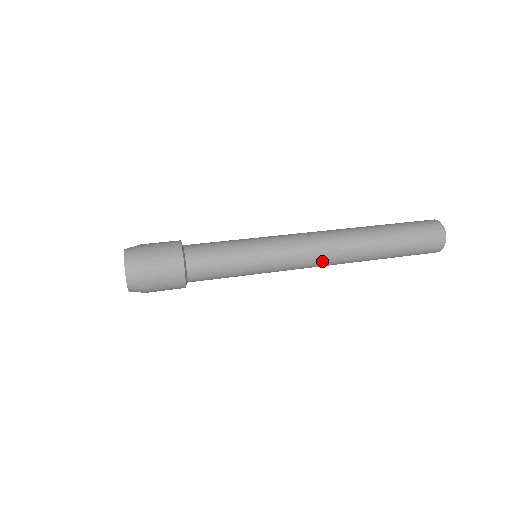
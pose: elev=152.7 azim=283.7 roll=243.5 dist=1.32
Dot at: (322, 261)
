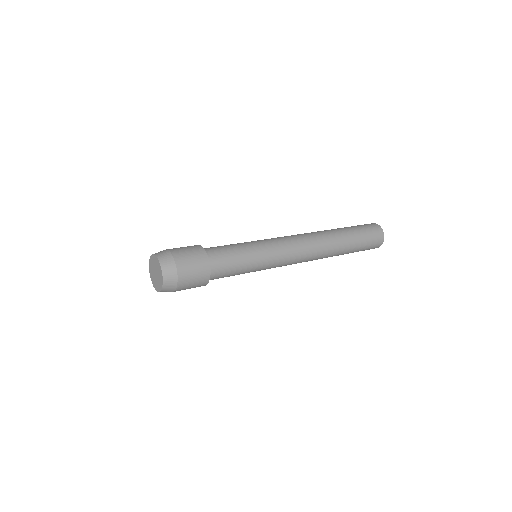
Dot at: (300, 262)
